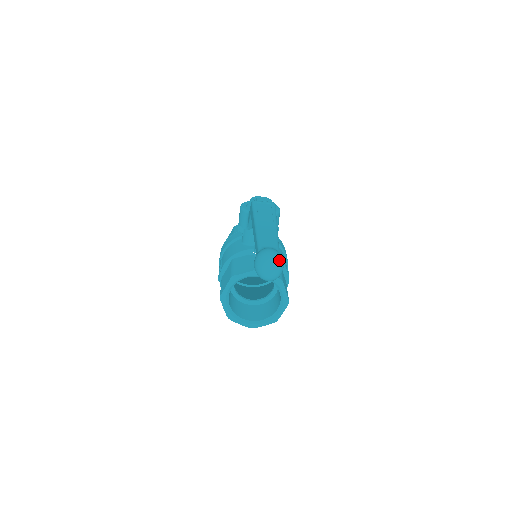
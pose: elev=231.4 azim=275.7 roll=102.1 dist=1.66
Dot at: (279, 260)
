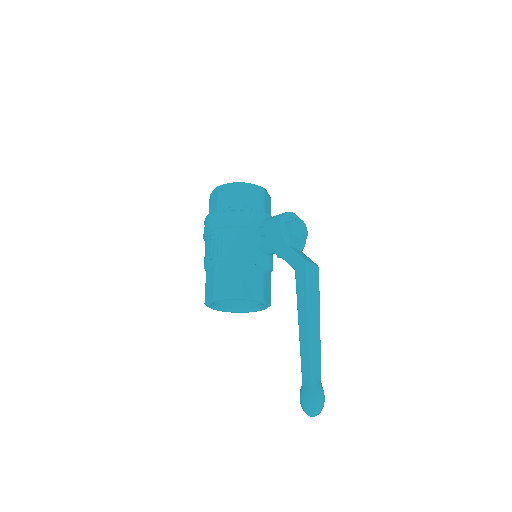
Dot at: occluded
